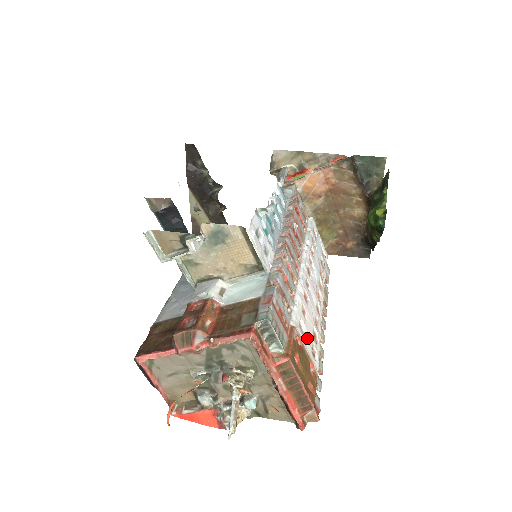
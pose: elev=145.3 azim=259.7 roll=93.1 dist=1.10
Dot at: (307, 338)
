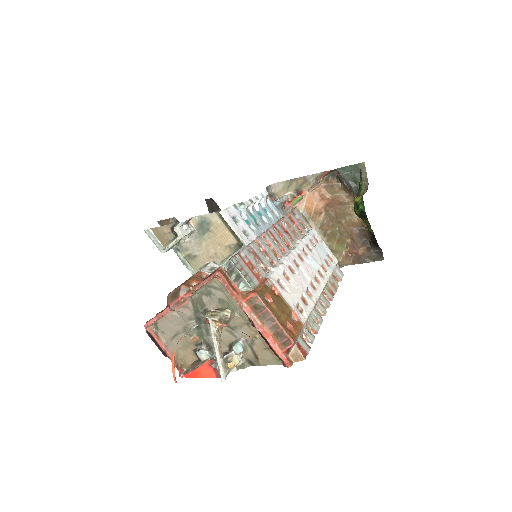
Dot at: (288, 293)
